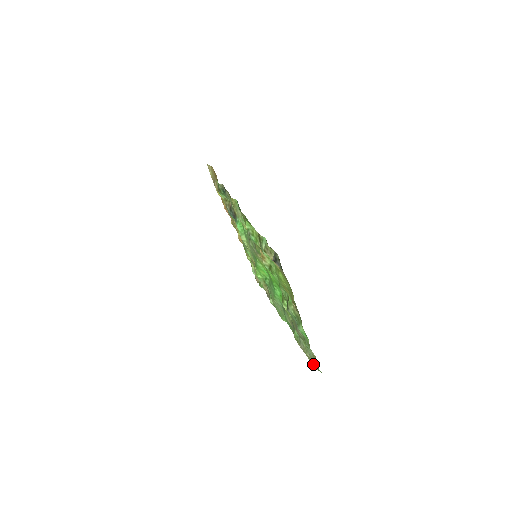
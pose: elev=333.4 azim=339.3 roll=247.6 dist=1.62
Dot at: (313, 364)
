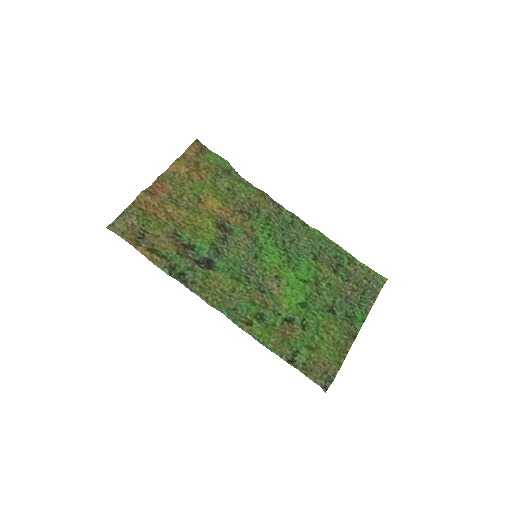
Dot at: (370, 273)
